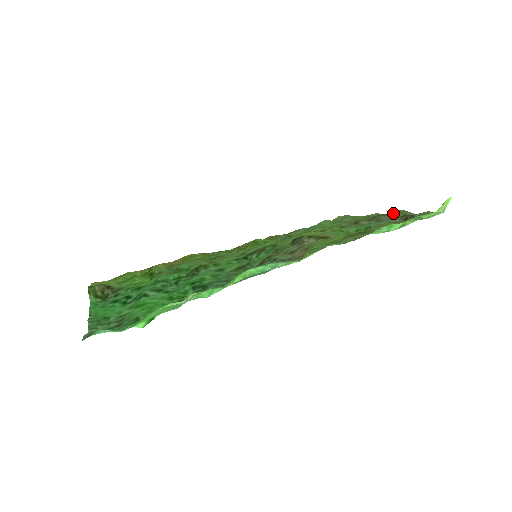
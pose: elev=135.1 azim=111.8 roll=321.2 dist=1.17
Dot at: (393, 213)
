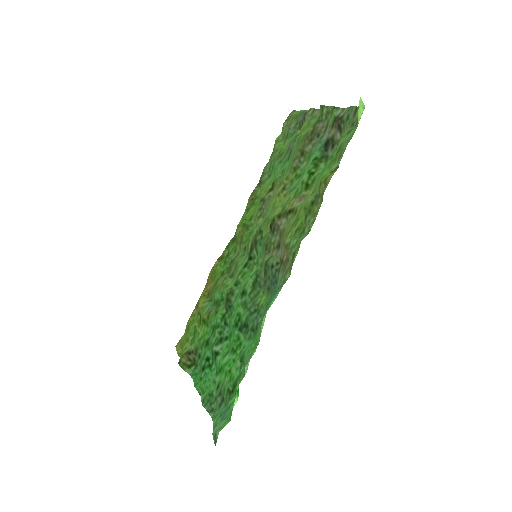
Dot at: (324, 115)
